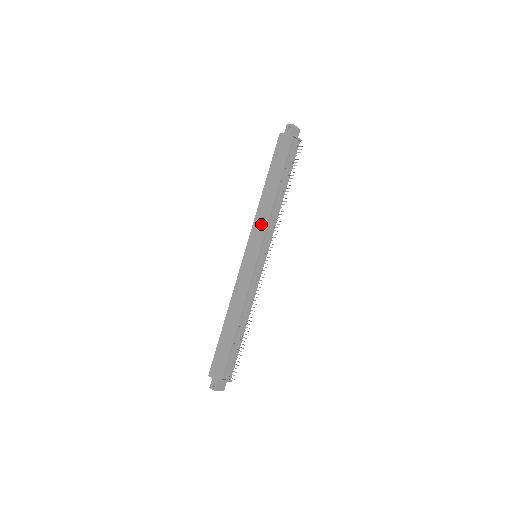
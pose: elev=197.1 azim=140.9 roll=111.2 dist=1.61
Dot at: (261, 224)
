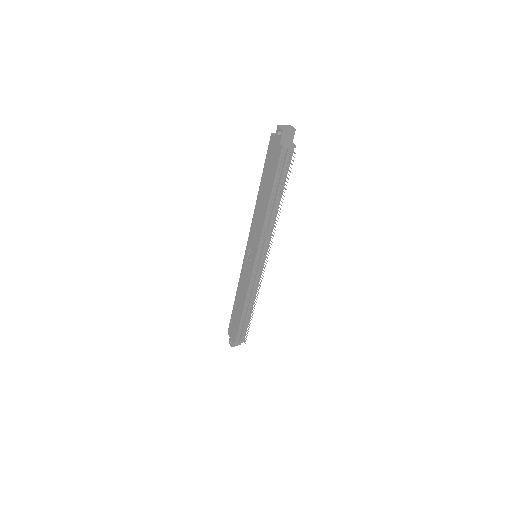
Dot at: (256, 233)
